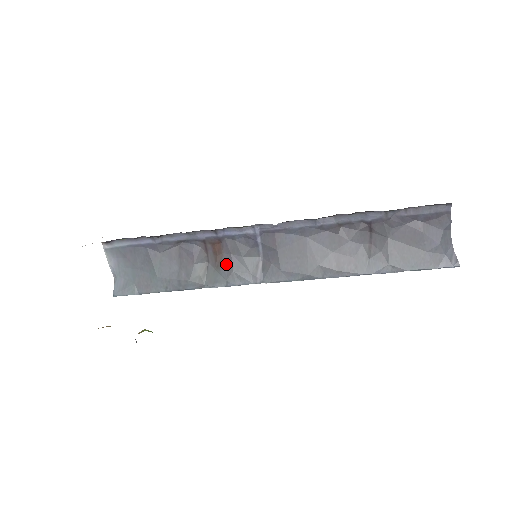
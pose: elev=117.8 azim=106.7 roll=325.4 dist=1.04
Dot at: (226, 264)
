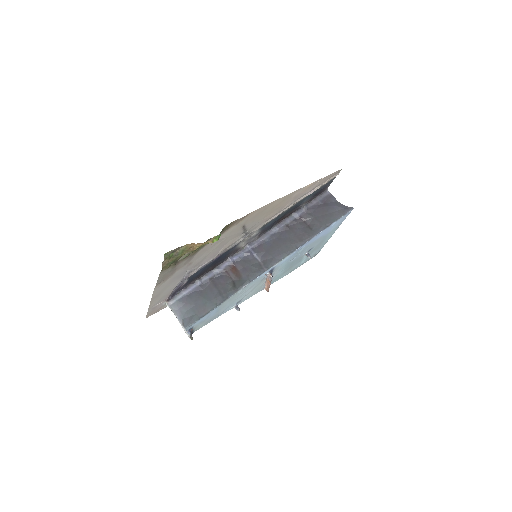
Dot at: (243, 273)
